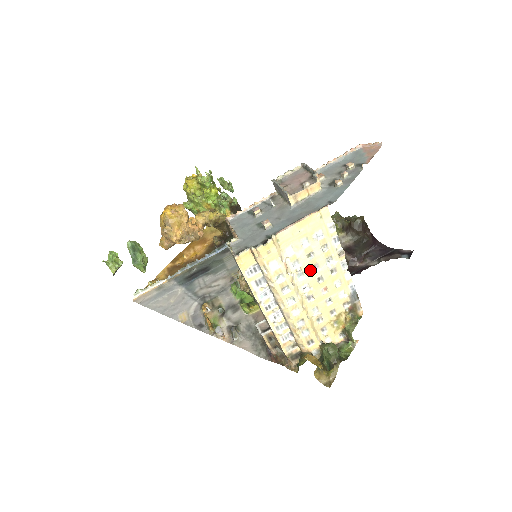
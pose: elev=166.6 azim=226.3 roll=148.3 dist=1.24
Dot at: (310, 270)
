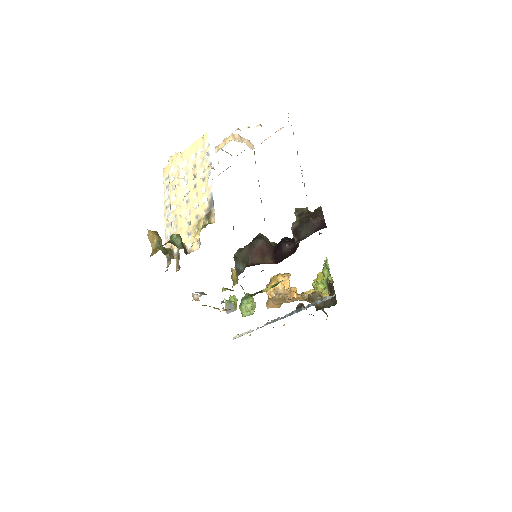
Dot at: (192, 178)
